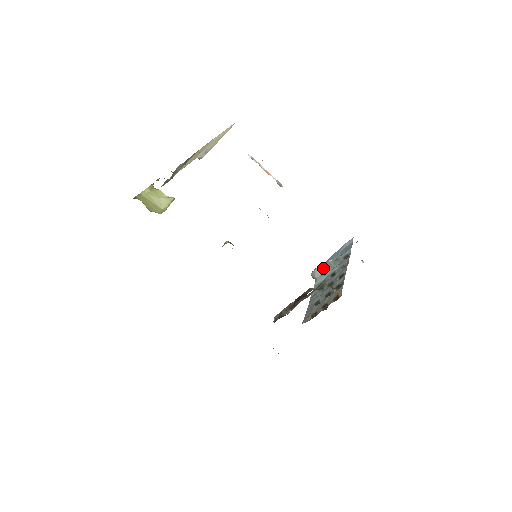
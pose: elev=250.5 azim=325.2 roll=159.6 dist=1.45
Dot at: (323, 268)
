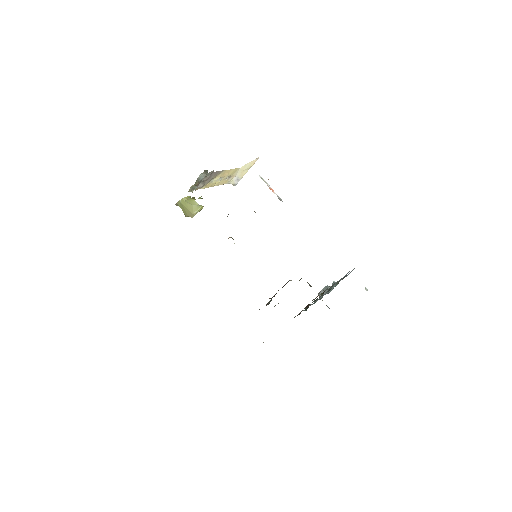
Dot at: occluded
